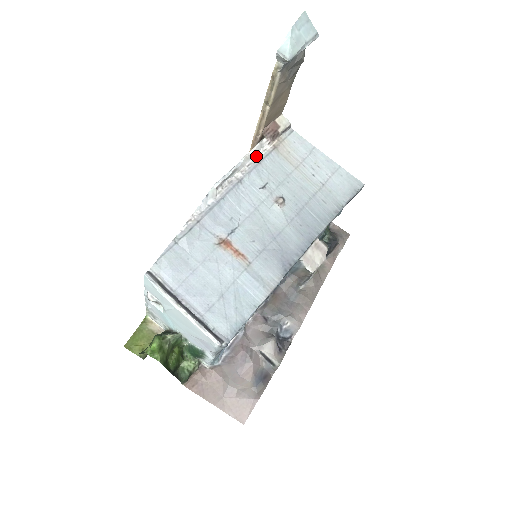
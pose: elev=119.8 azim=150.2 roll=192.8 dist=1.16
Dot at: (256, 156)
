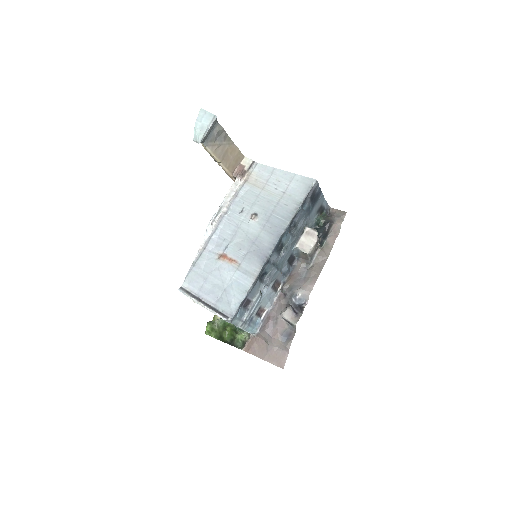
Dot at: (234, 192)
